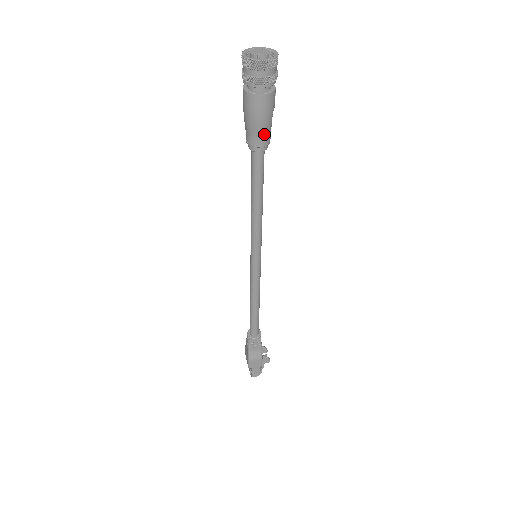
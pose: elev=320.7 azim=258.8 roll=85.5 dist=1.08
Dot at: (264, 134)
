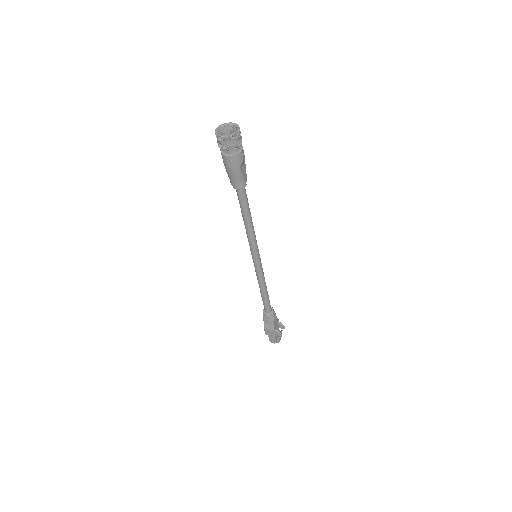
Dot at: (236, 179)
